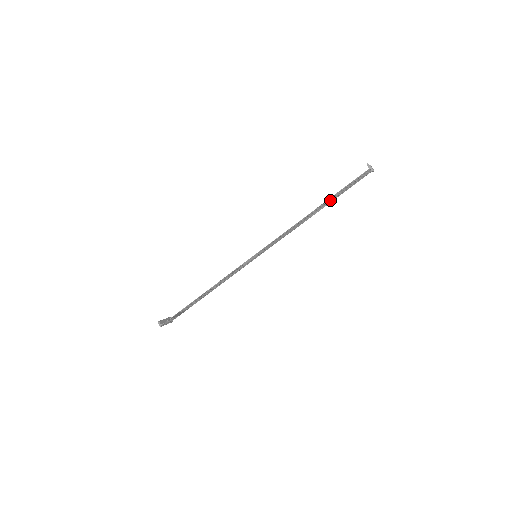
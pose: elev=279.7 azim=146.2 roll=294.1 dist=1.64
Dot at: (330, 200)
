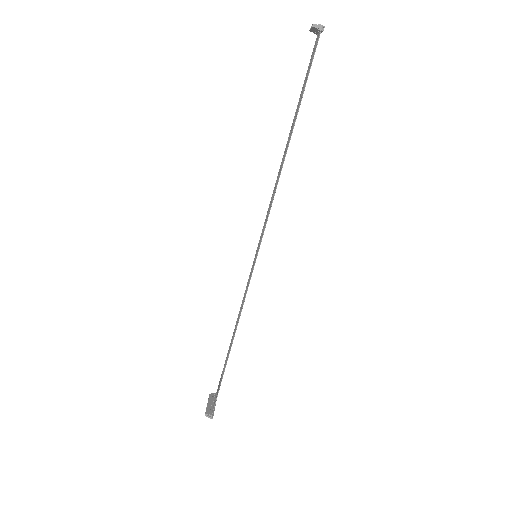
Dot at: (295, 115)
